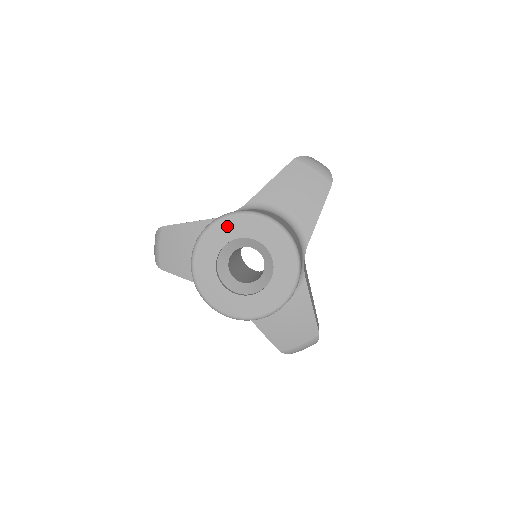
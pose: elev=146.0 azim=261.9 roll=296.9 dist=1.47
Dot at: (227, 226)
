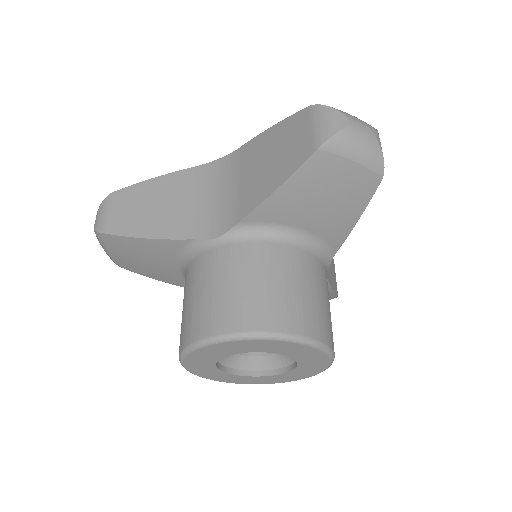
Dot at: (226, 347)
